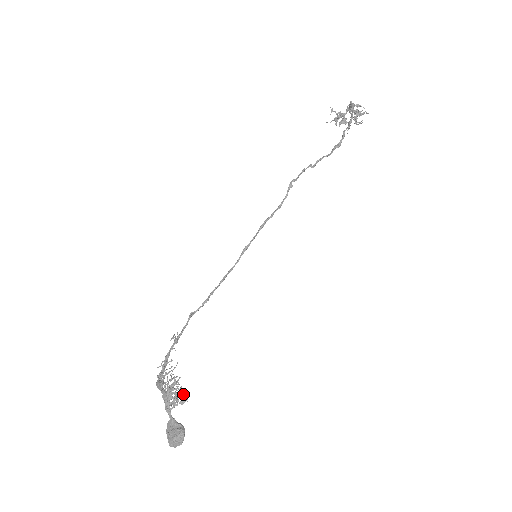
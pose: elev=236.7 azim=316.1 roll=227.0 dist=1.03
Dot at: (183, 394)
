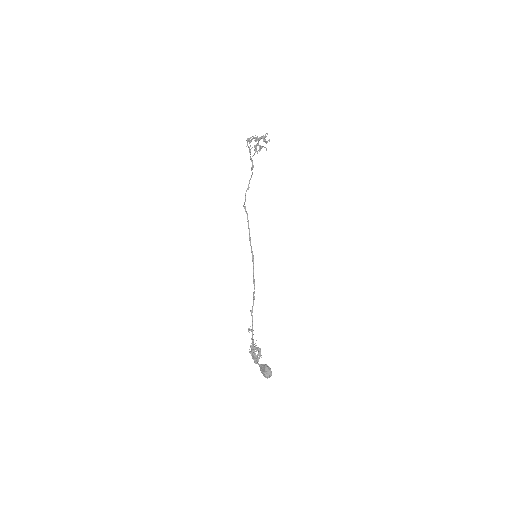
Dot at: (259, 350)
